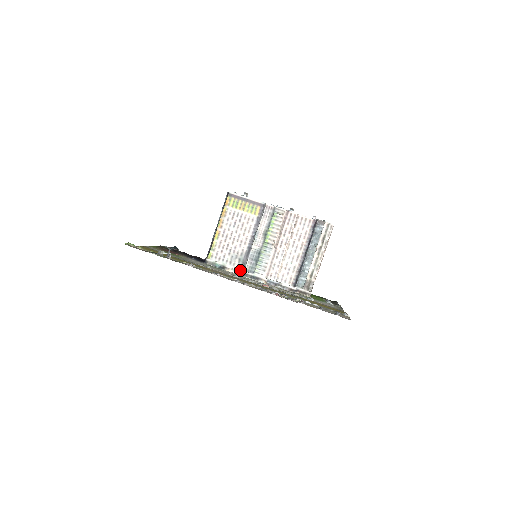
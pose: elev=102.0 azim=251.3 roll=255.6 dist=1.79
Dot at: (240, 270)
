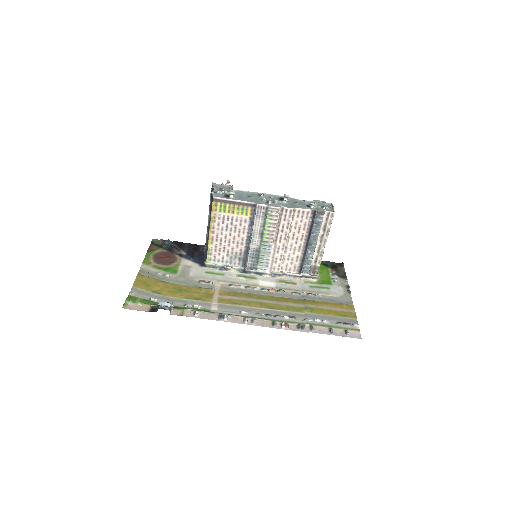
Dot at: (242, 268)
